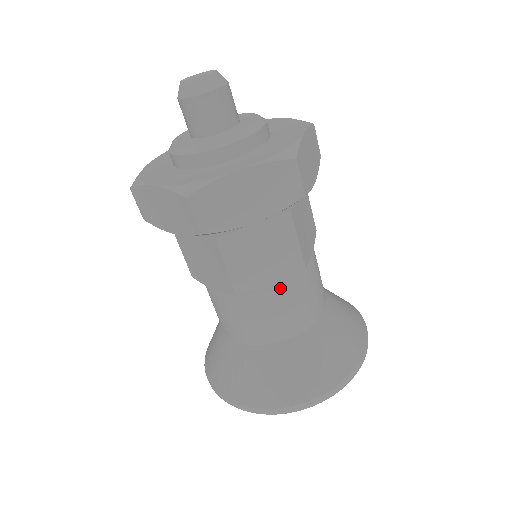
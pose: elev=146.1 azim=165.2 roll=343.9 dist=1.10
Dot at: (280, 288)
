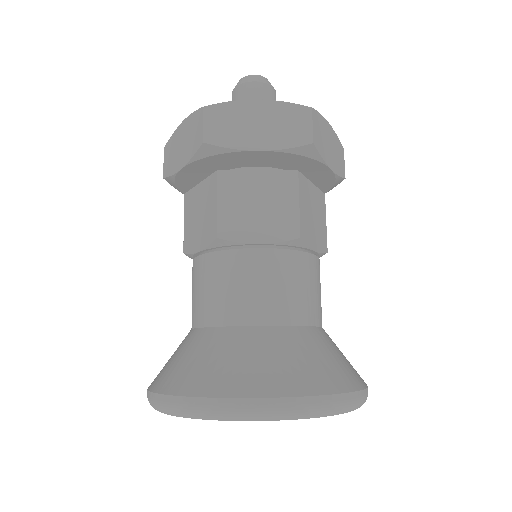
Dot at: (266, 252)
